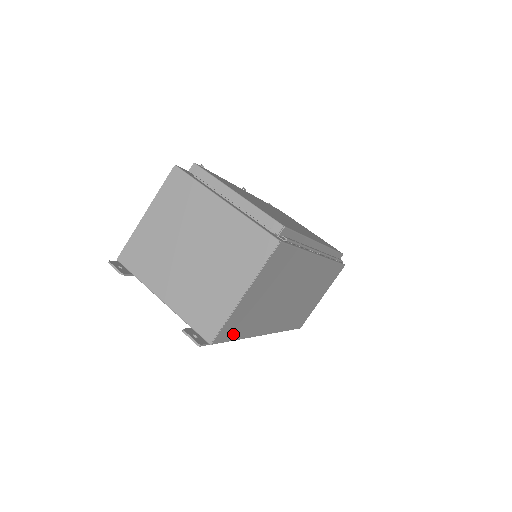
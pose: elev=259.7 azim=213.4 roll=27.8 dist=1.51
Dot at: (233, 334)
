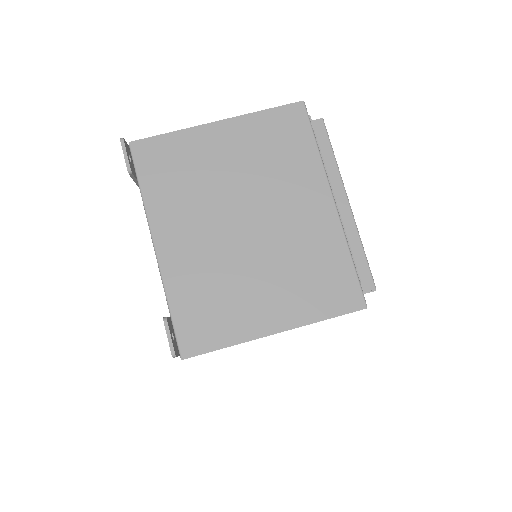
Dot at: occluded
